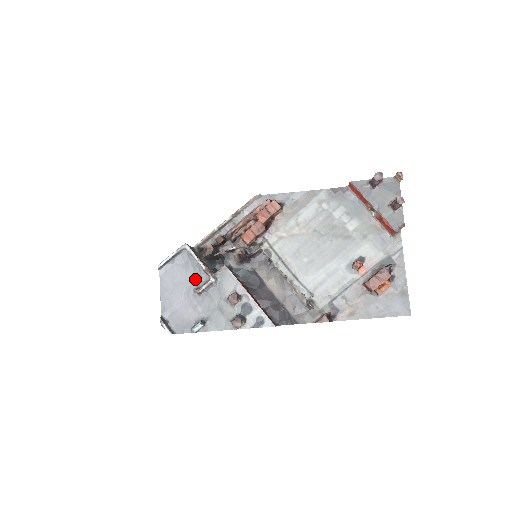
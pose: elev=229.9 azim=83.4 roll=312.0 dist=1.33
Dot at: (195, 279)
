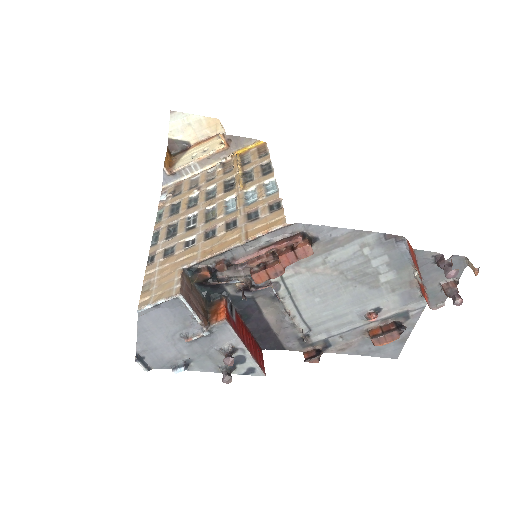
Dot at: (184, 325)
